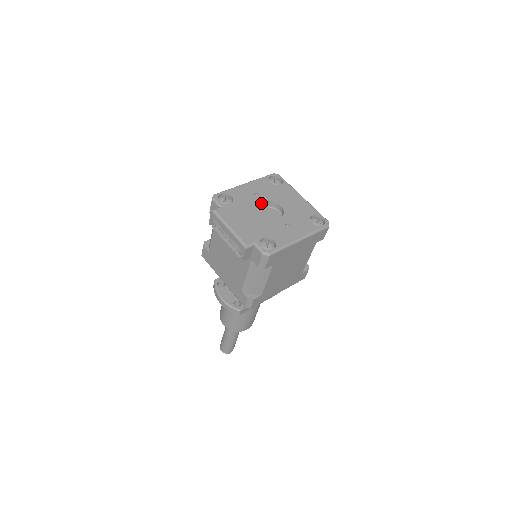
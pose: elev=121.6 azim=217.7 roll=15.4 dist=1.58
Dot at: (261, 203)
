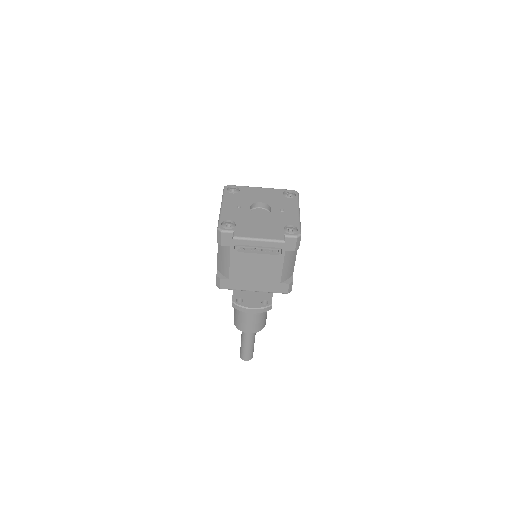
Dot at: (249, 210)
